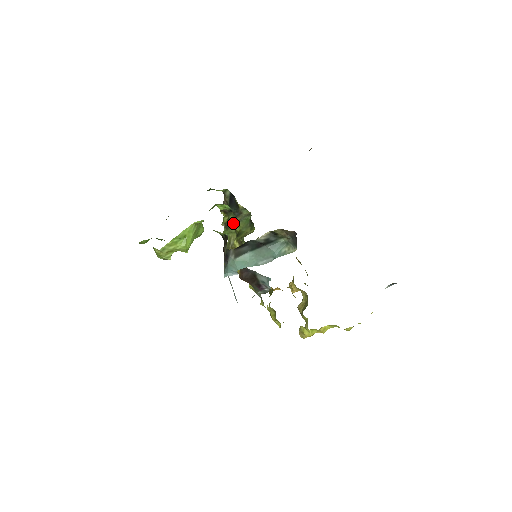
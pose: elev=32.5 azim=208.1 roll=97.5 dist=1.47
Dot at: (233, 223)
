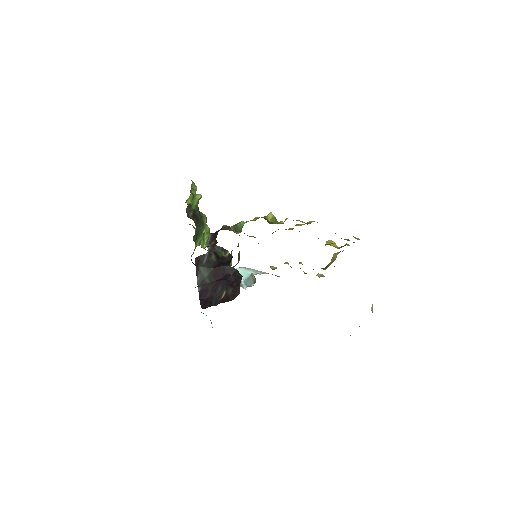
Dot at: occluded
